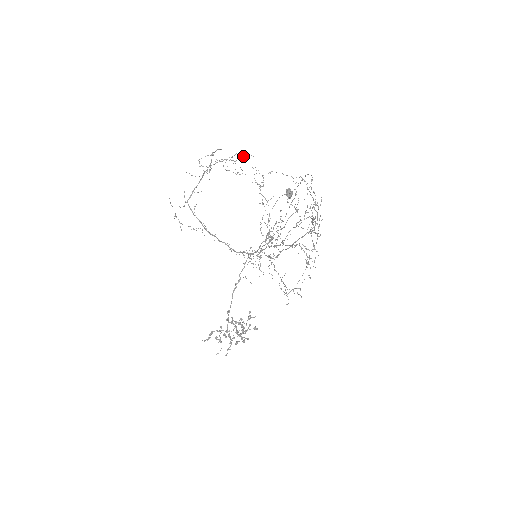
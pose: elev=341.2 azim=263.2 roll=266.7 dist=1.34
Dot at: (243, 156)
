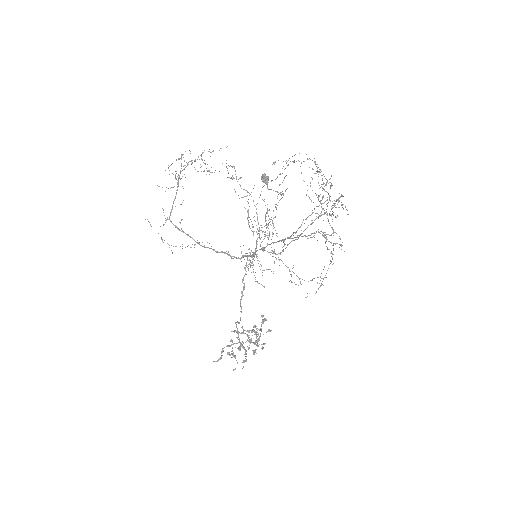
Dot at: (212, 151)
